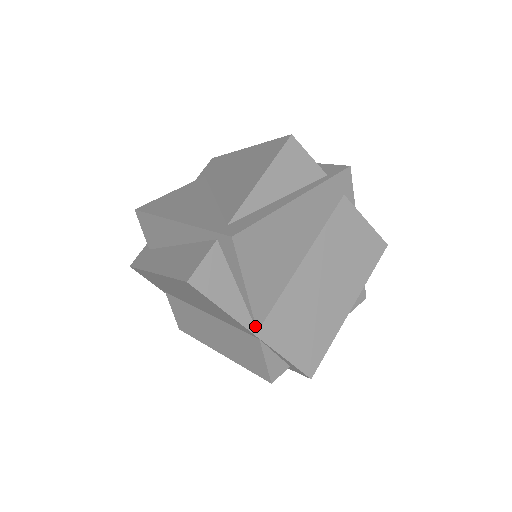
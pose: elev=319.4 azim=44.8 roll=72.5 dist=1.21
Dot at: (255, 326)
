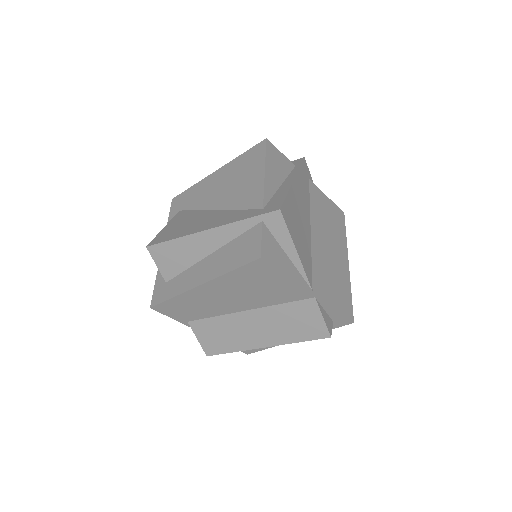
Dot at: (310, 286)
